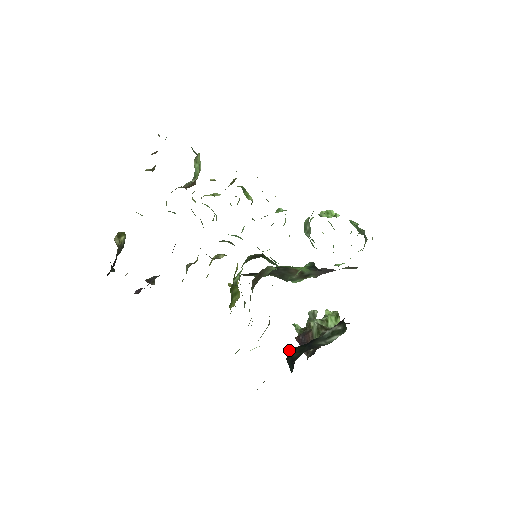
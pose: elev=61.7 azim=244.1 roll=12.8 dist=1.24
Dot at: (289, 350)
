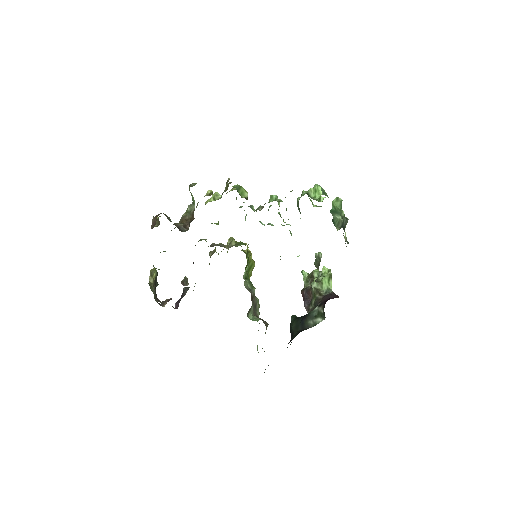
Dot at: (292, 318)
